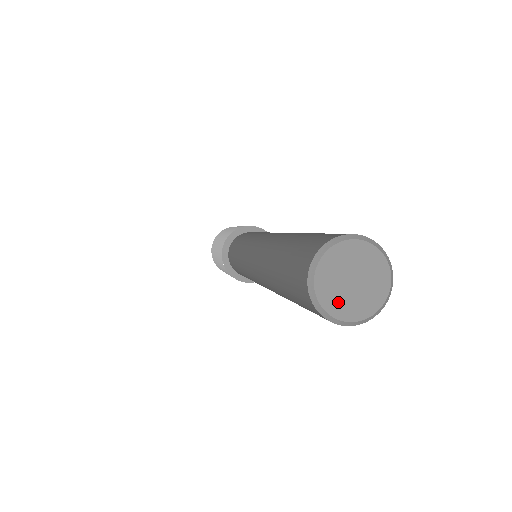
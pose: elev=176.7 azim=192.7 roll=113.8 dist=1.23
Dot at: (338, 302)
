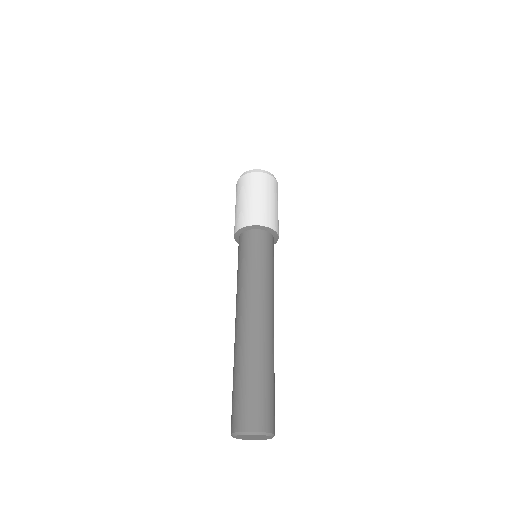
Dot at: (240, 437)
